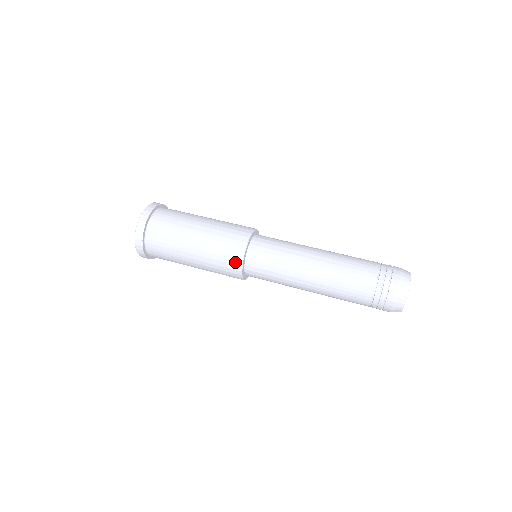
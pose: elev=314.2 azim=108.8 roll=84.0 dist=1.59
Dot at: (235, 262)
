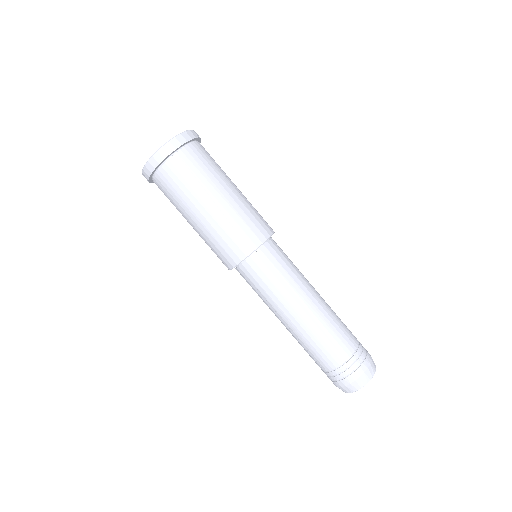
Dot at: (230, 260)
